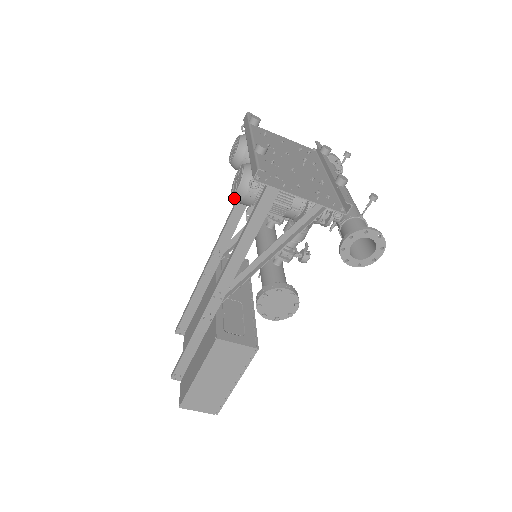
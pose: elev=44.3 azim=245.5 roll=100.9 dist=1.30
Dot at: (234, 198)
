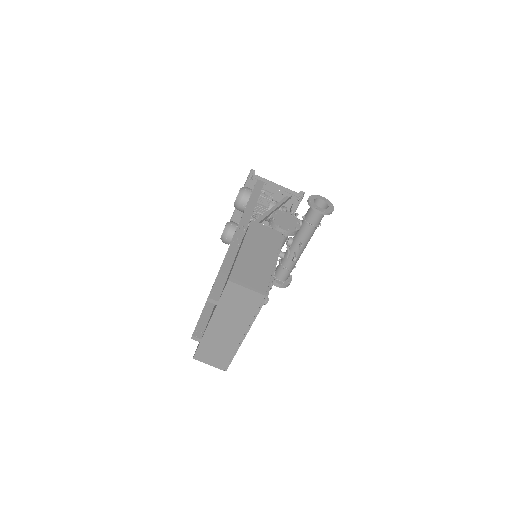
Dot at: (238, 198)
